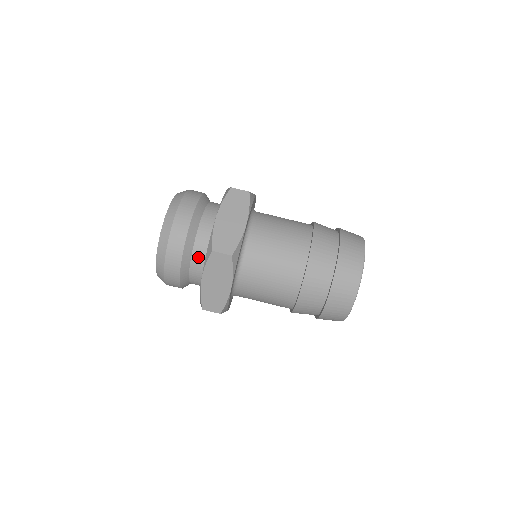
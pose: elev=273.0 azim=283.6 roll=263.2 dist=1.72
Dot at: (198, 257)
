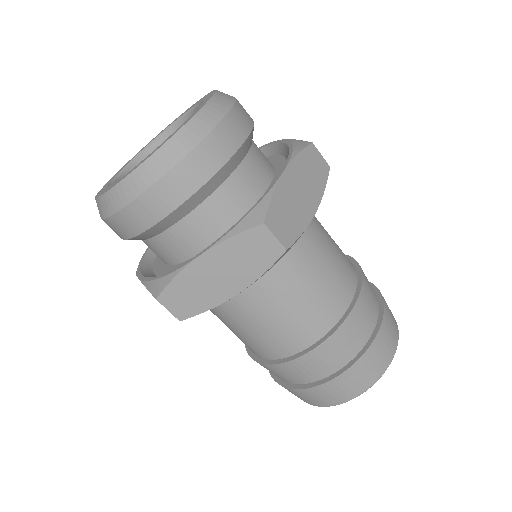
Dot at: (209, 213)
